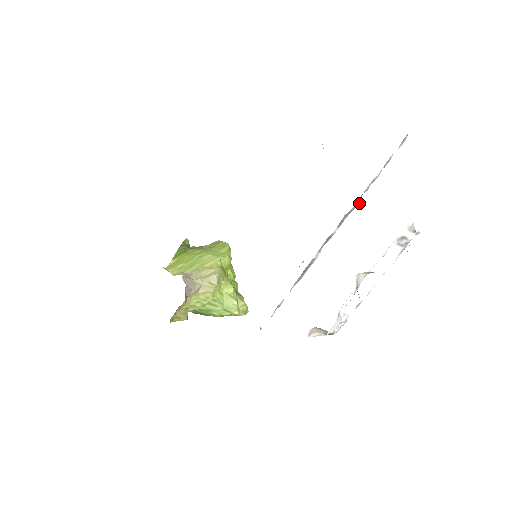
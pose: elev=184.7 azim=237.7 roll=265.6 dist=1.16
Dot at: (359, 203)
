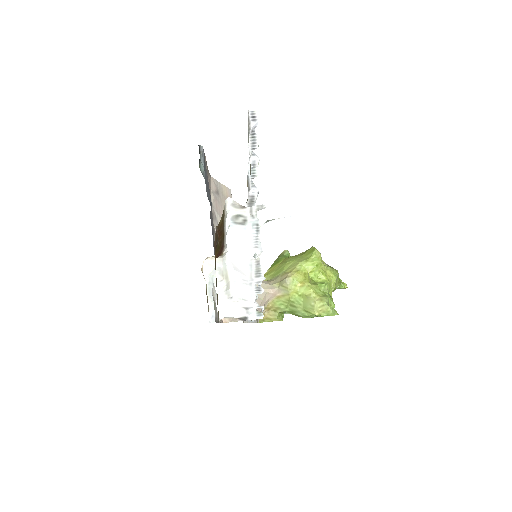
Dot at: (261, 189)
